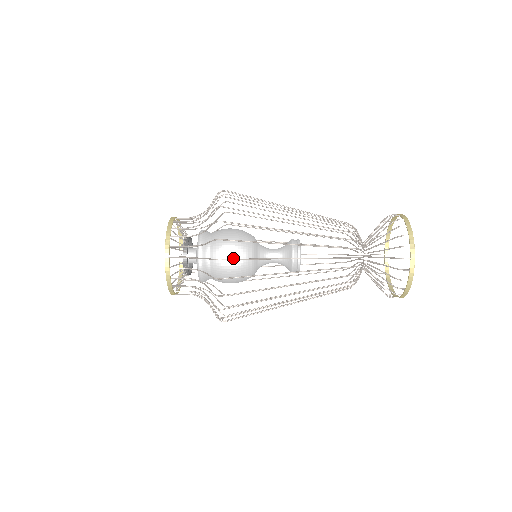
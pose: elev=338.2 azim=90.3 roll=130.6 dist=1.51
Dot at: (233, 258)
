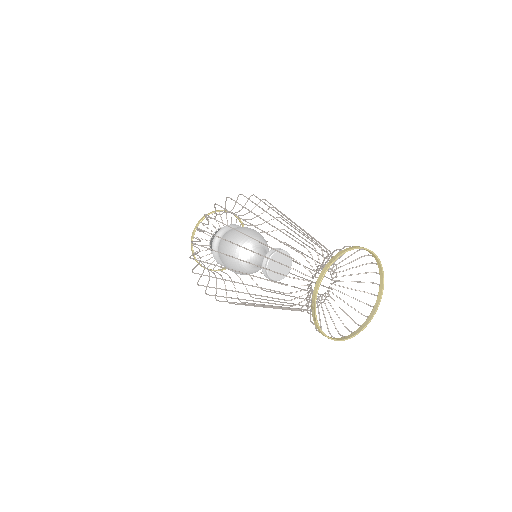
Dot at: (226, 261)
